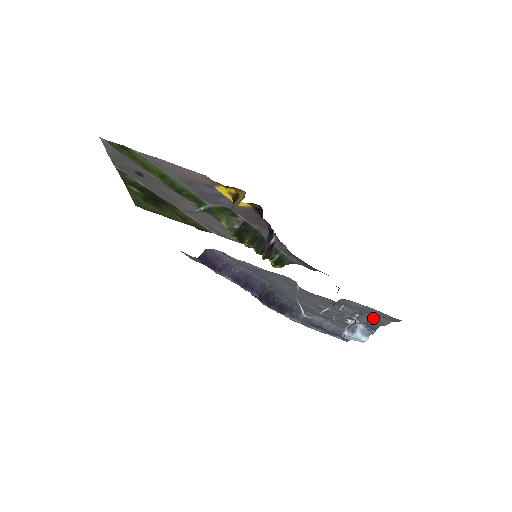
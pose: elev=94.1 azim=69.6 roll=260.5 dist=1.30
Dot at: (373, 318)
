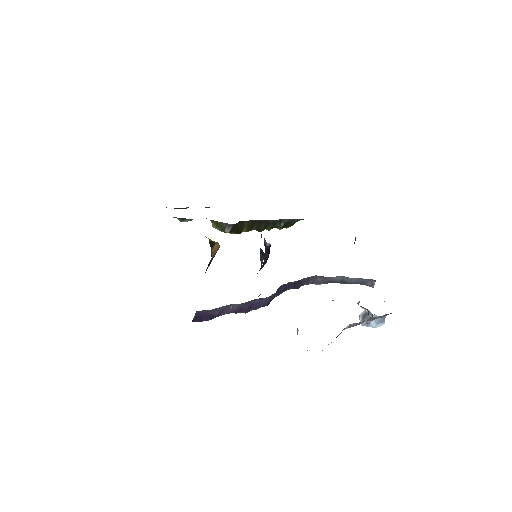
Dot at: occluded
